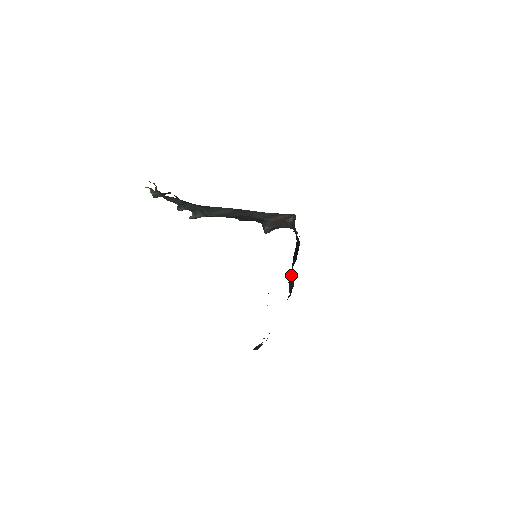
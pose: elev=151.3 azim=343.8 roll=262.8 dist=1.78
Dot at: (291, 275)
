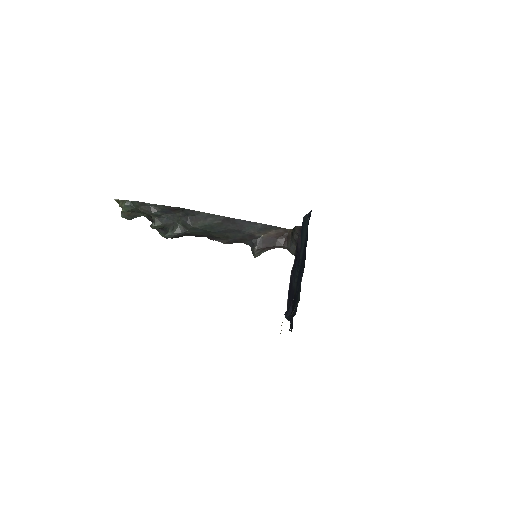
Dot at: (288, 303)
